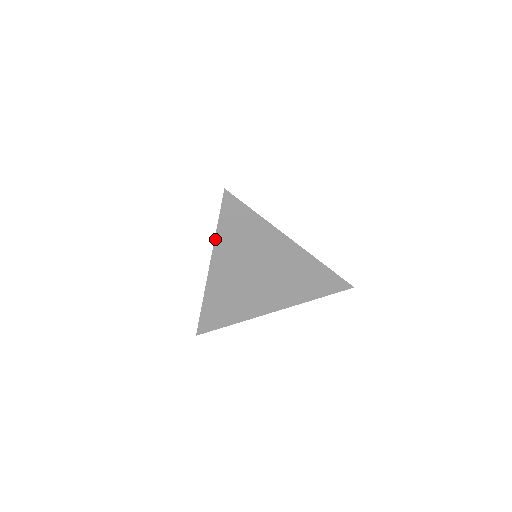
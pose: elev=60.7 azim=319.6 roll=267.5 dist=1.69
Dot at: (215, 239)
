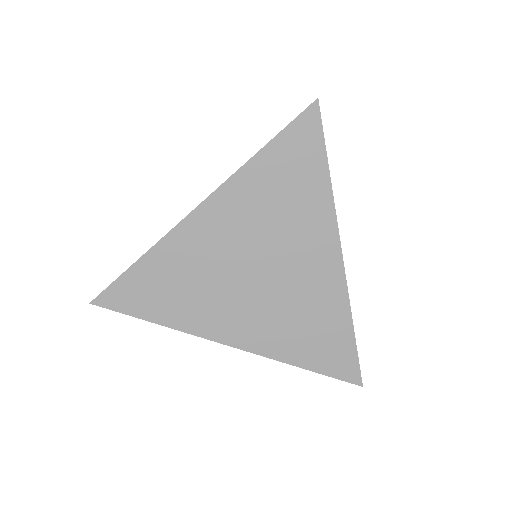
Dot at: (246, 164)
